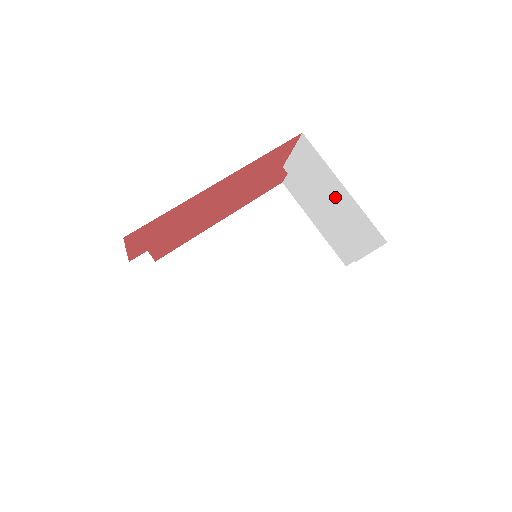
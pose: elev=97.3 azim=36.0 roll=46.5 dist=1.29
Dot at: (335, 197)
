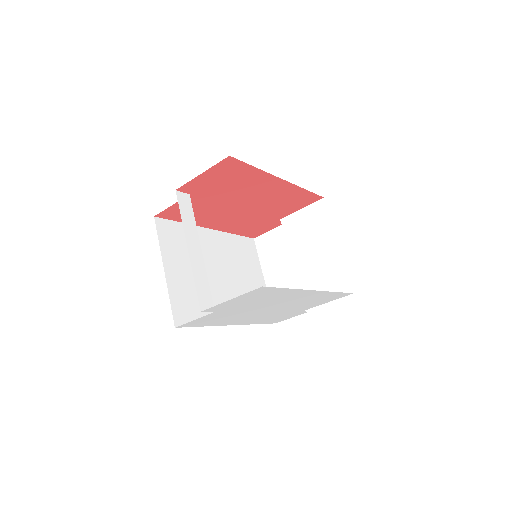
Dot at: (322, 251)
